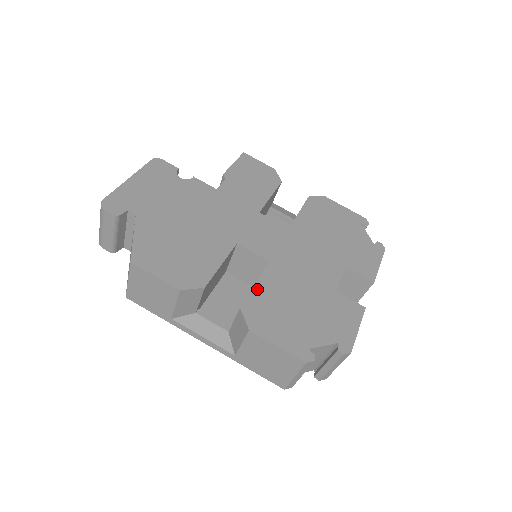
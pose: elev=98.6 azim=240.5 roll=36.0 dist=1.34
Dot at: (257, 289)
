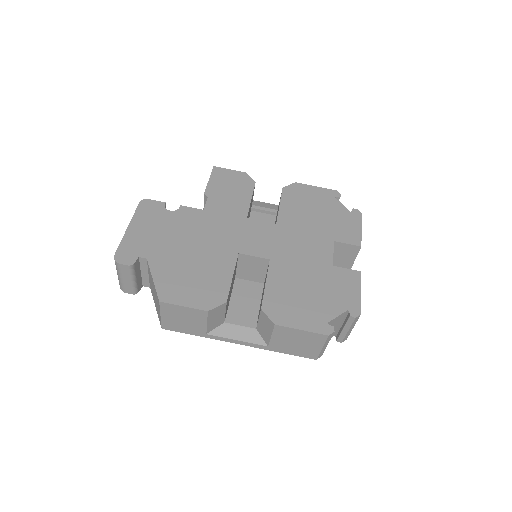
Dot at: (269, 288)
